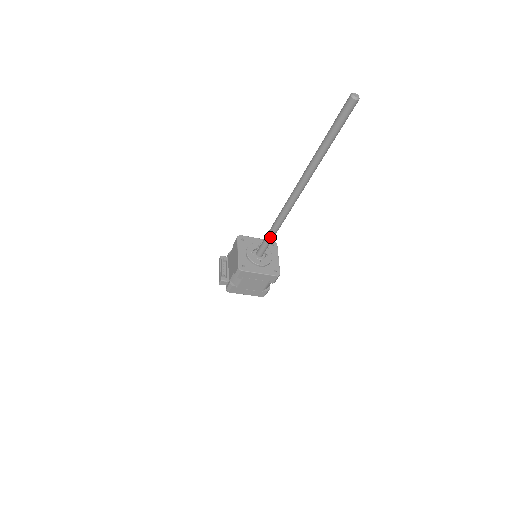
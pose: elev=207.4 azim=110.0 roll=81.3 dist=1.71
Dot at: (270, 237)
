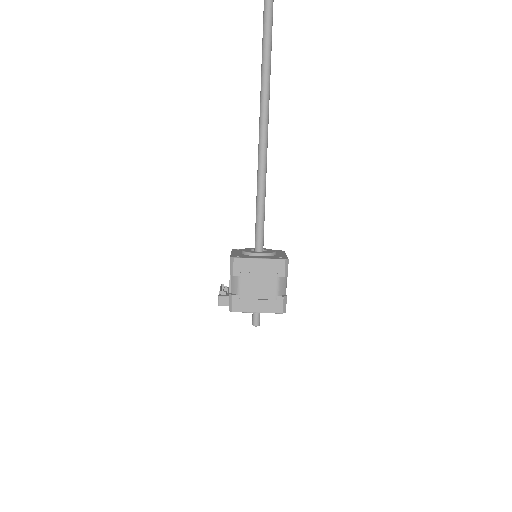
Dot at: (259, 210)
